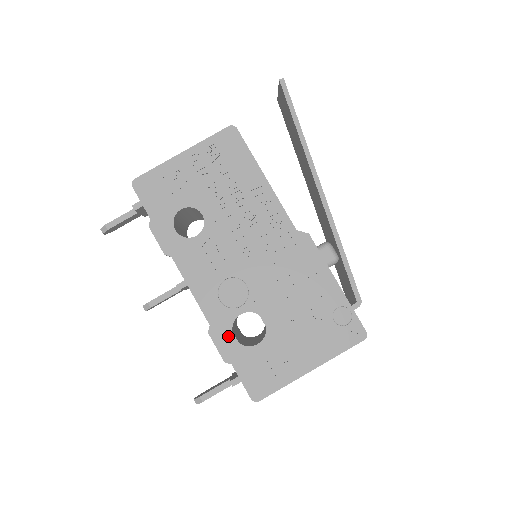
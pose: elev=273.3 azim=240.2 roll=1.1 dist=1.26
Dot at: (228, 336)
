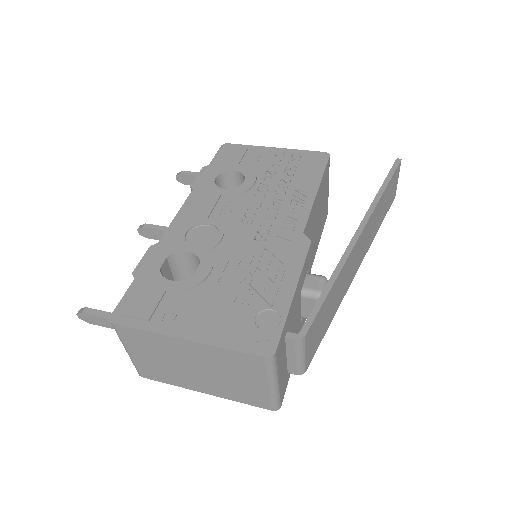
Dot at: (159, 258)
